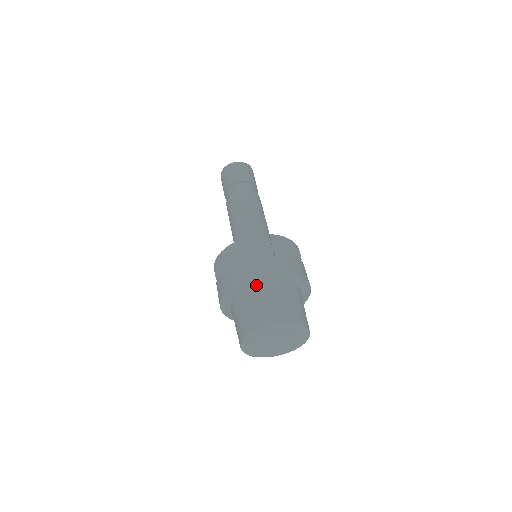
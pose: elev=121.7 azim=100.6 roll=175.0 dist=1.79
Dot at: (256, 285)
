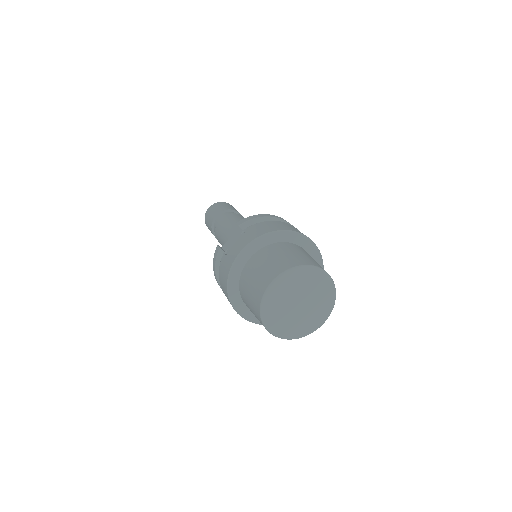
Dot at: (244, 269)
